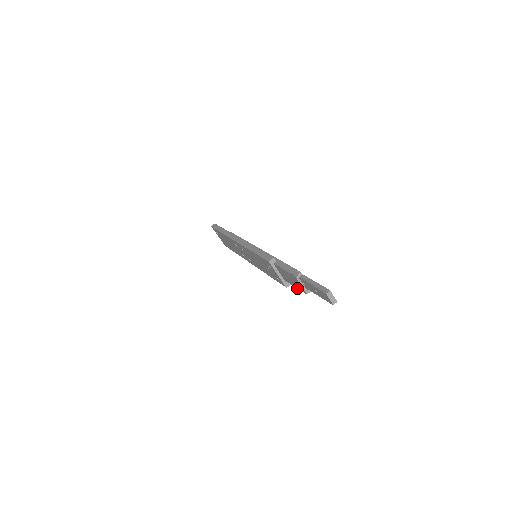
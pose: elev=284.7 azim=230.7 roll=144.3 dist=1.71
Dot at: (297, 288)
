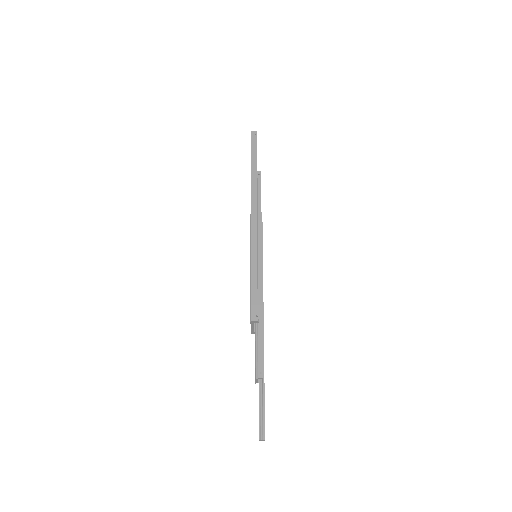
Dot at: occluded
